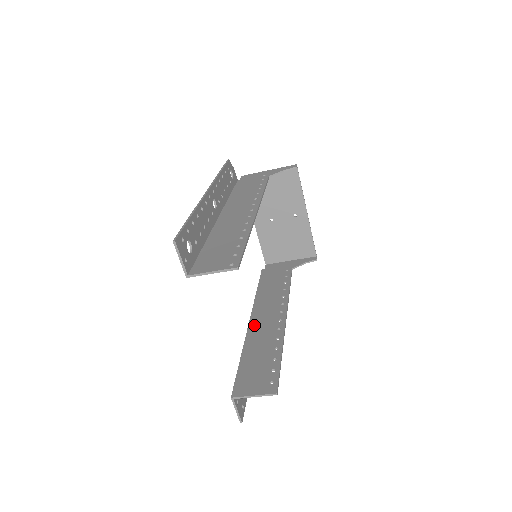
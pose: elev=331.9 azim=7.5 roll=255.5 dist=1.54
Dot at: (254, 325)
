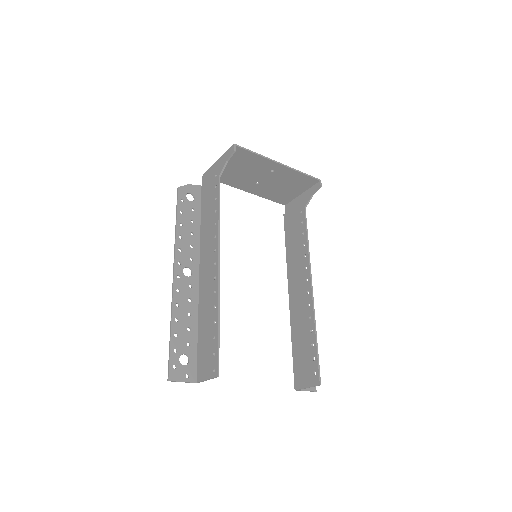
Dot at: (292, 301)
